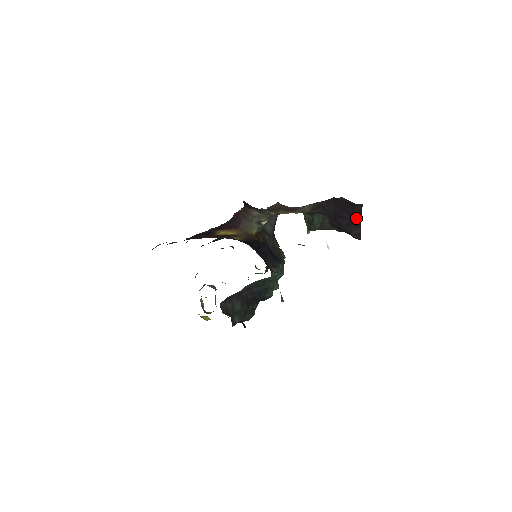
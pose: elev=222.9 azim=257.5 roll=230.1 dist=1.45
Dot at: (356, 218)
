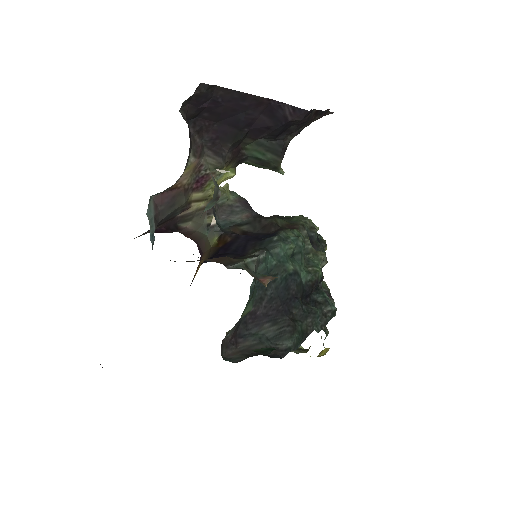
Dot at: (254, 102)
